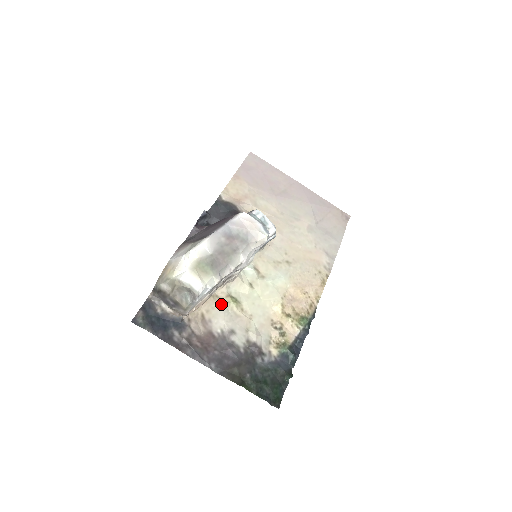
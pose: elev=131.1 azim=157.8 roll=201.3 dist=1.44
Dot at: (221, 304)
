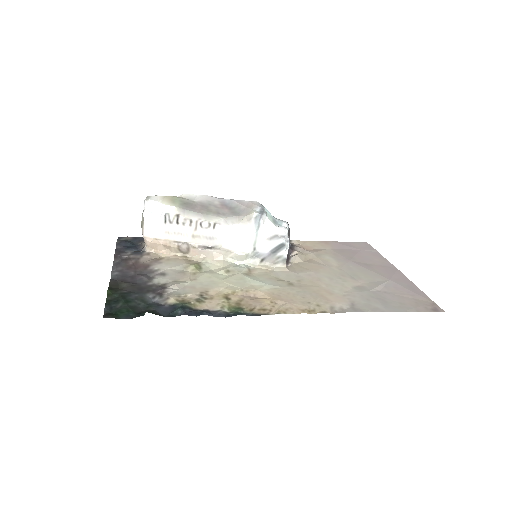
Dot at: (184, 263)
